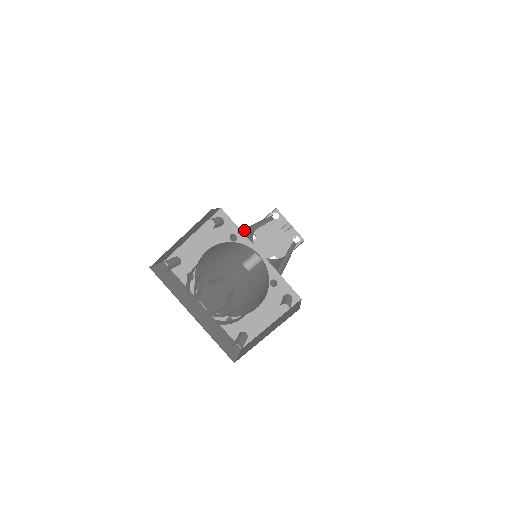
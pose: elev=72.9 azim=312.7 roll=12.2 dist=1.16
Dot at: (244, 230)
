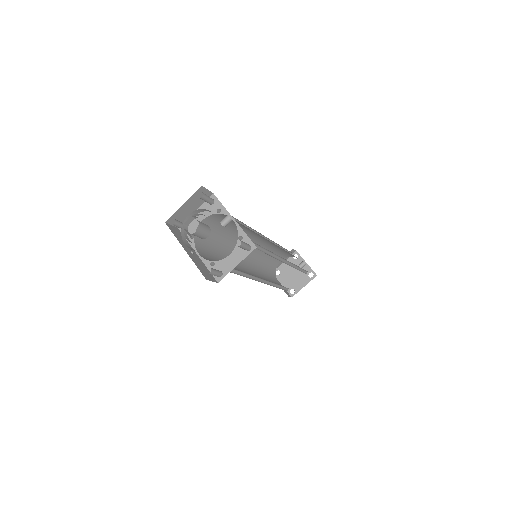
Dot at: occluded
